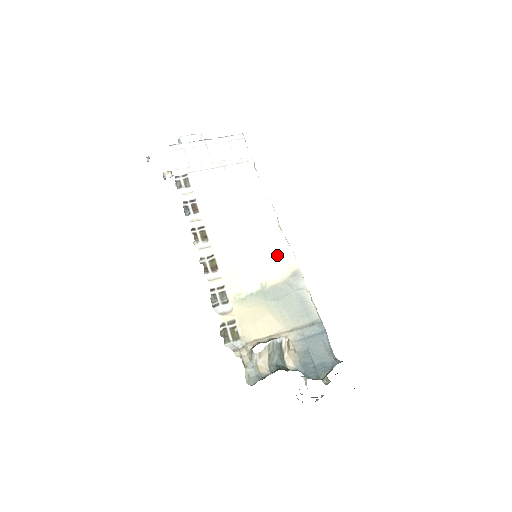
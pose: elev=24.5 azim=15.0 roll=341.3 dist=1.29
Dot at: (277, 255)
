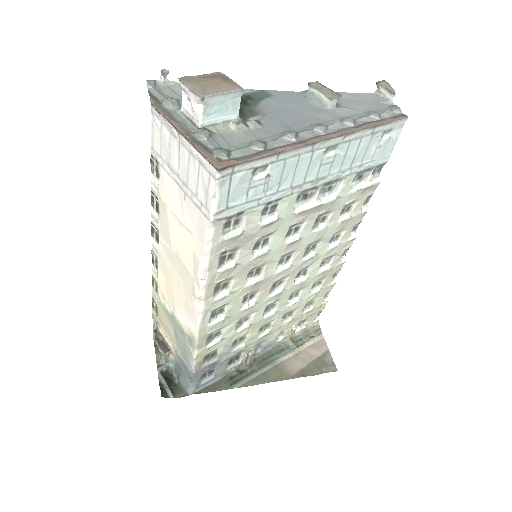
Dot at: (189, 315)
